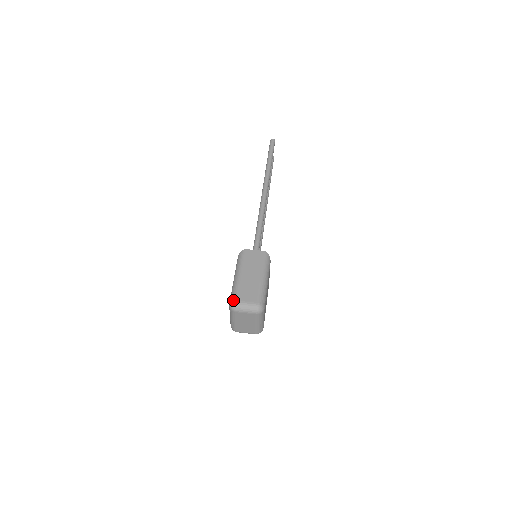
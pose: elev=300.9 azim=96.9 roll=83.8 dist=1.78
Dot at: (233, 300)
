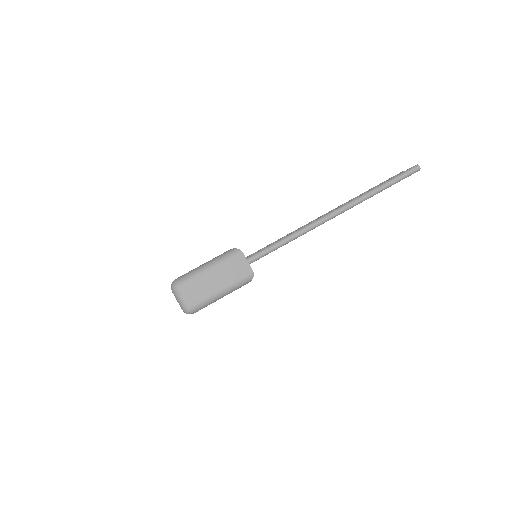
Dot at: (178, 282)
